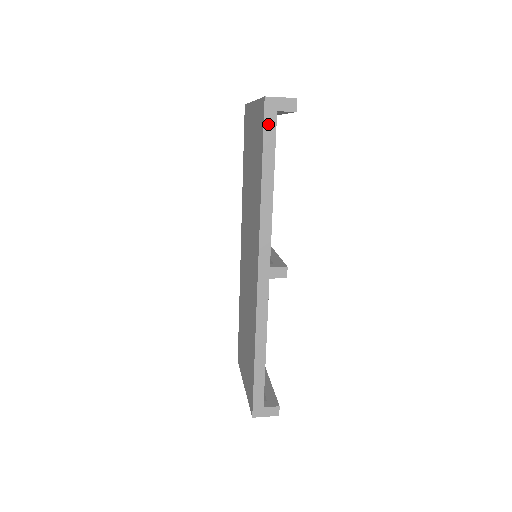
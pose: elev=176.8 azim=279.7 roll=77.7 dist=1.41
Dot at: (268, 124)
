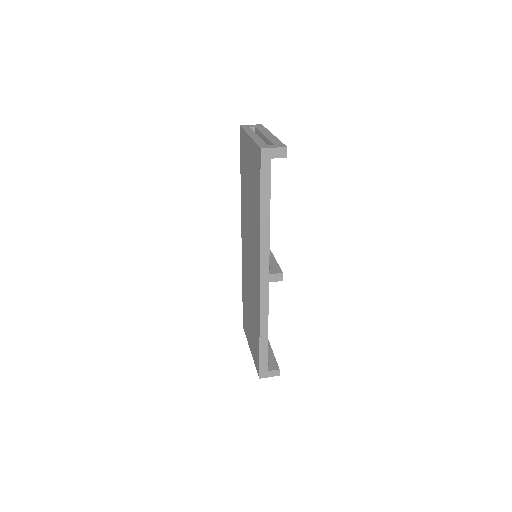
Dot at: (264, 169)
